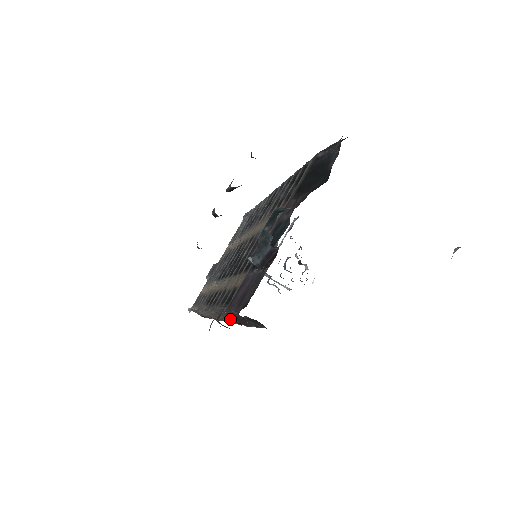
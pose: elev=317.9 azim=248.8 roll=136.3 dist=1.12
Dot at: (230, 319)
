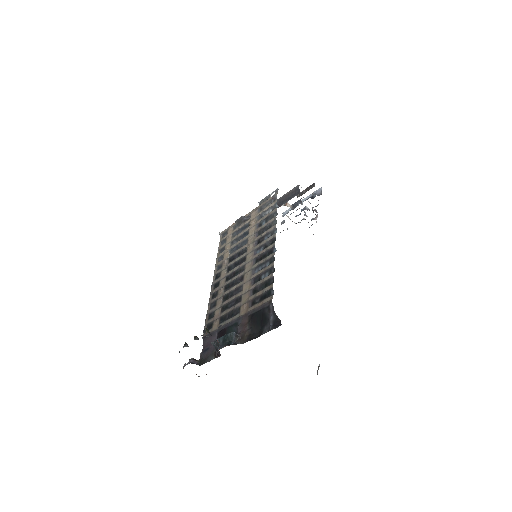
Dot at: occluded
